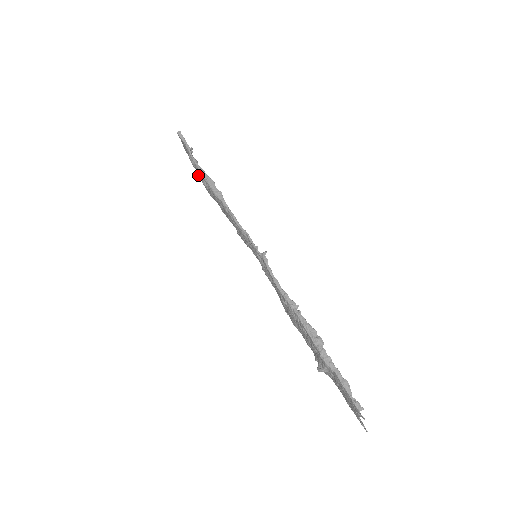
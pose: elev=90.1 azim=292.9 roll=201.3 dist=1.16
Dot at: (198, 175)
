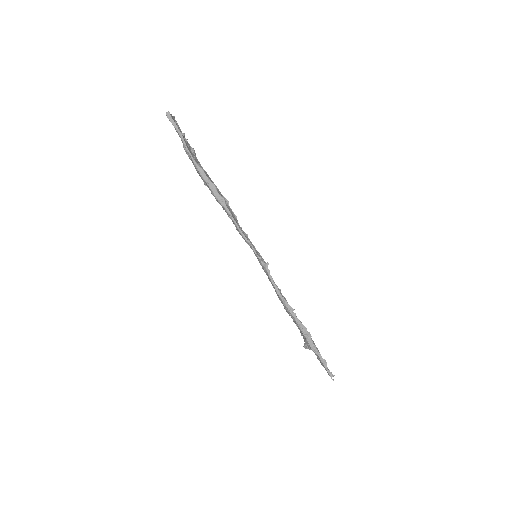
Dot at: occluded
